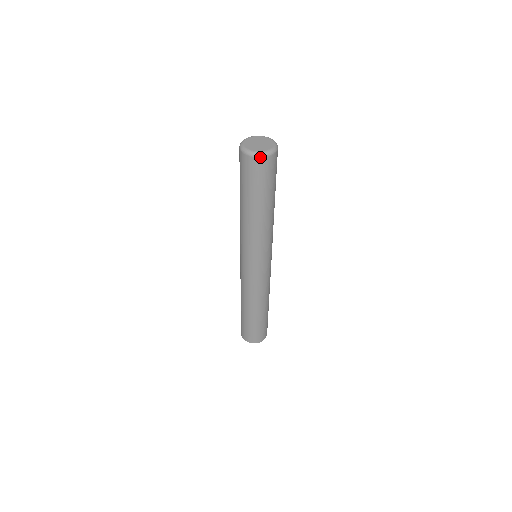
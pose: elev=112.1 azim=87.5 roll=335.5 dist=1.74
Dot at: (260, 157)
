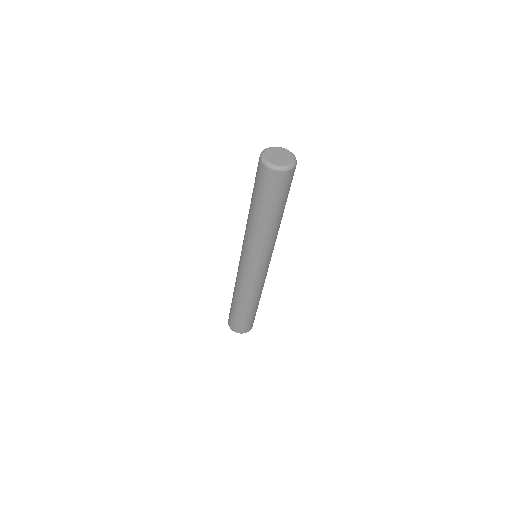
Dot at: (291, 170)
